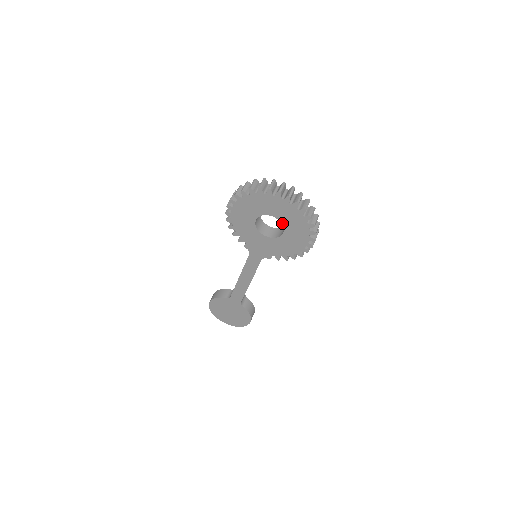
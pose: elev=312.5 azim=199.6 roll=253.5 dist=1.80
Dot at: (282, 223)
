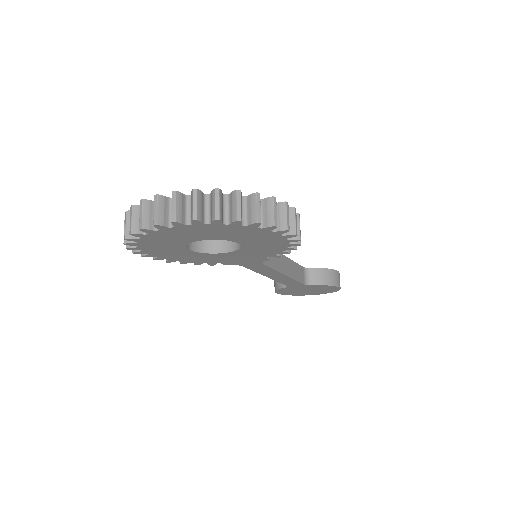
Dot at: (219, 239)
